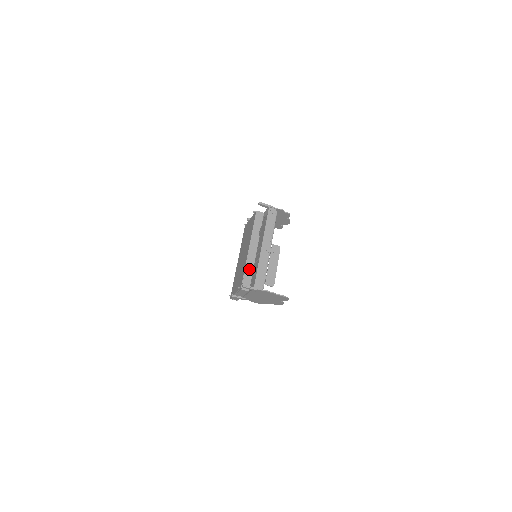
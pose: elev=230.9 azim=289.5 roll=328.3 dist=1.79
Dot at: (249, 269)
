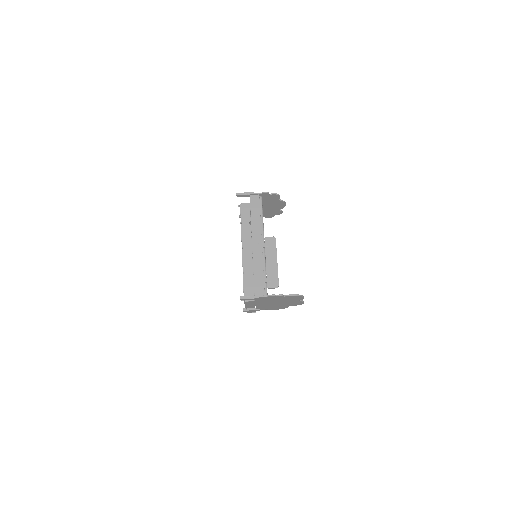
Dot at: (248, 275)
